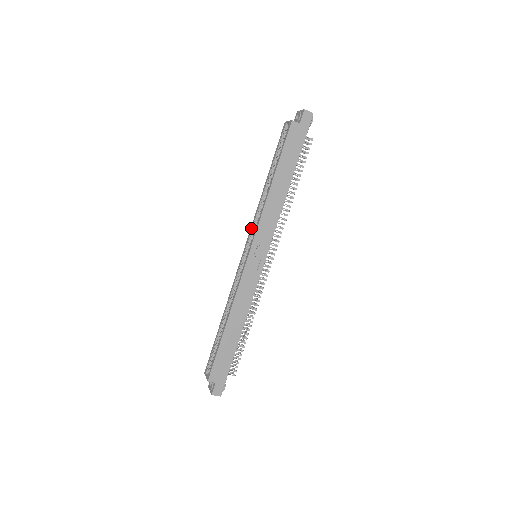
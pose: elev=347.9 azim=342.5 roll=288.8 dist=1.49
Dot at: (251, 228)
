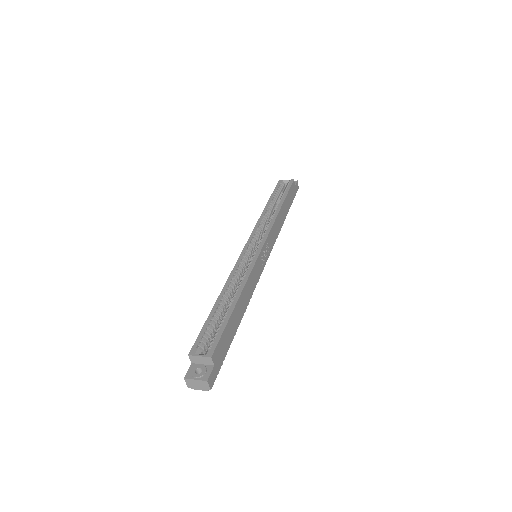
Dot at: (254, 231)
